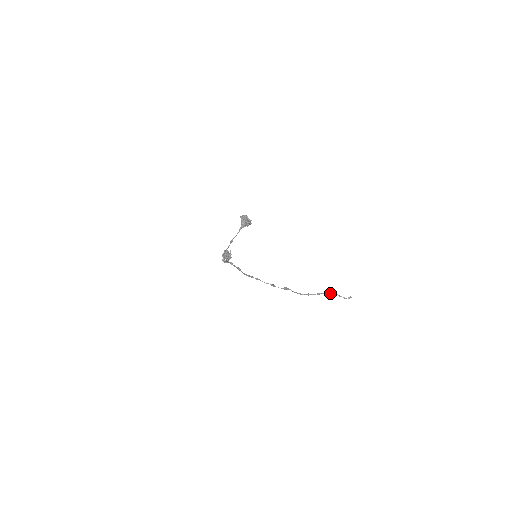
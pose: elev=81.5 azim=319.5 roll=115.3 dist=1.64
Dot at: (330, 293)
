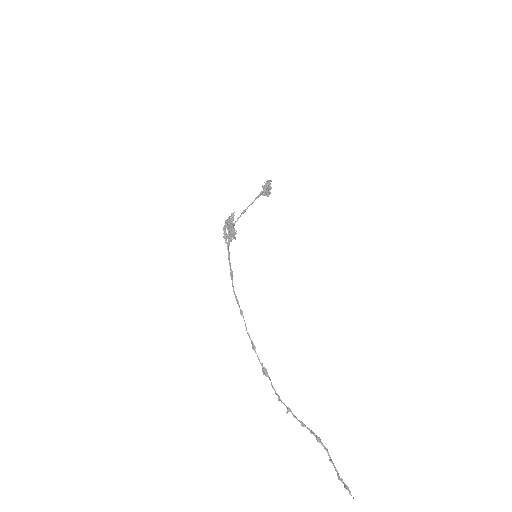
Dot at: (320, 440)
